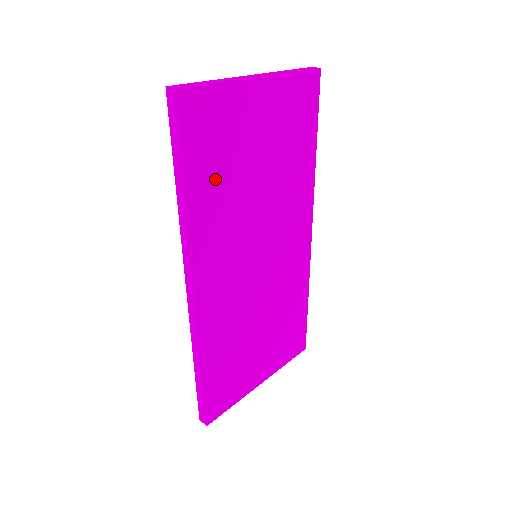
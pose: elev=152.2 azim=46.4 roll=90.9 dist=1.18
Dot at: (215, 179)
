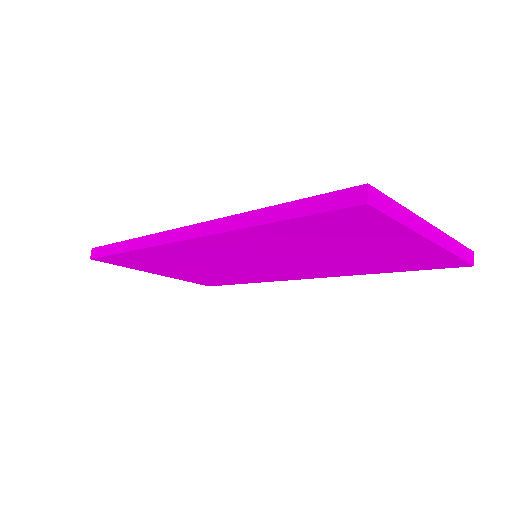
Dot at: (299, 235)
